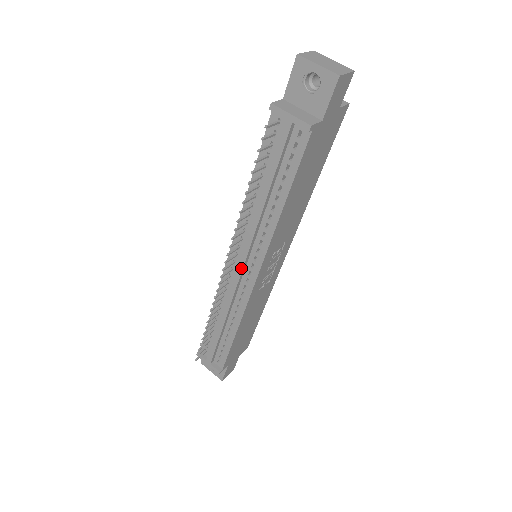
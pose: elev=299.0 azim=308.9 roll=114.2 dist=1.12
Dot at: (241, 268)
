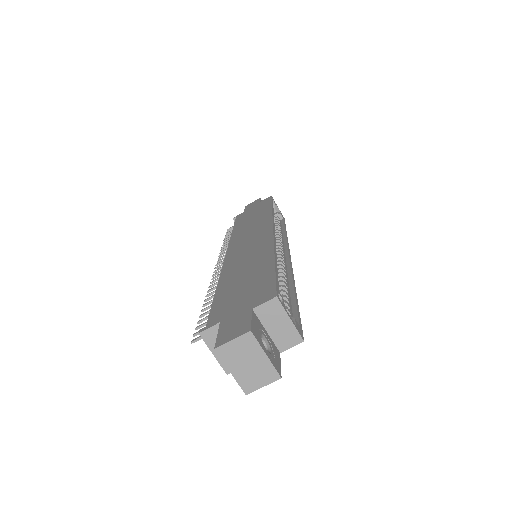
Dot at: occluded
